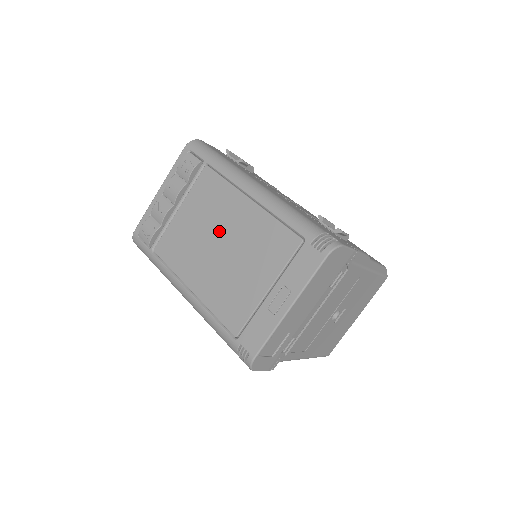
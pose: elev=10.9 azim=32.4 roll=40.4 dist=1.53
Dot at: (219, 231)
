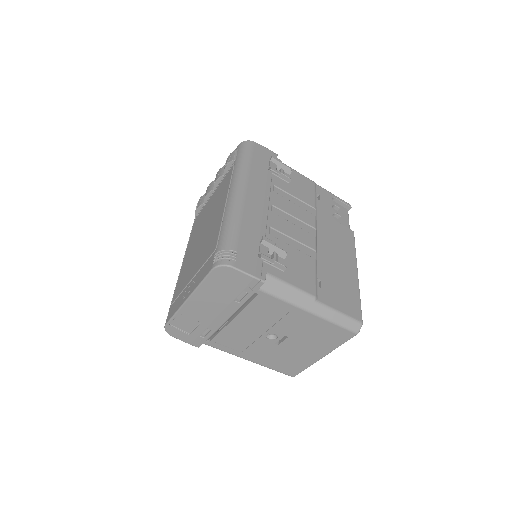
Dot at: (209, 220)
